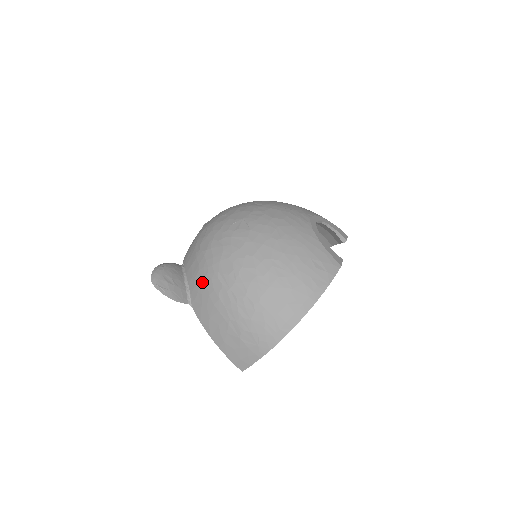
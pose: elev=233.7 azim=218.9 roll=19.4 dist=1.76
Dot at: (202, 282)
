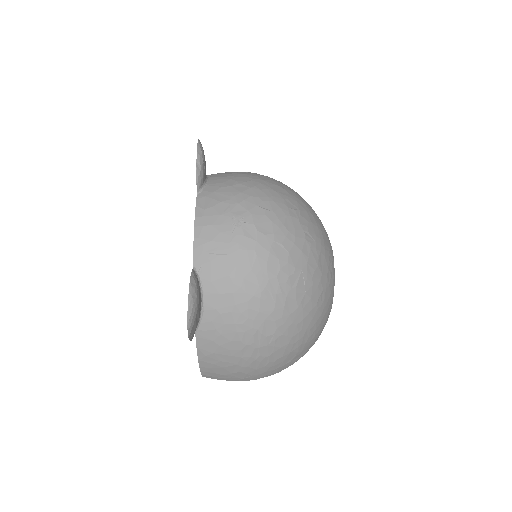
Dot at: (230, 326)
